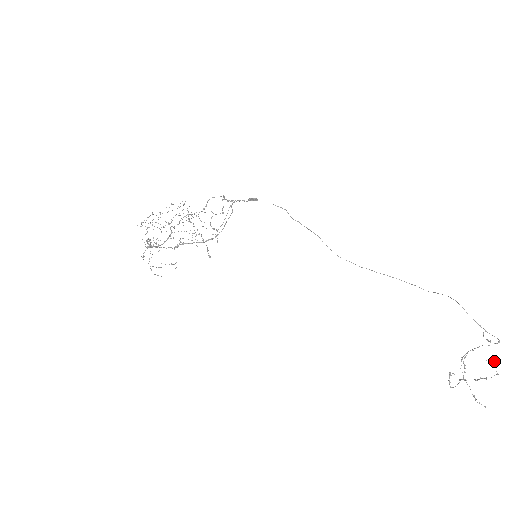
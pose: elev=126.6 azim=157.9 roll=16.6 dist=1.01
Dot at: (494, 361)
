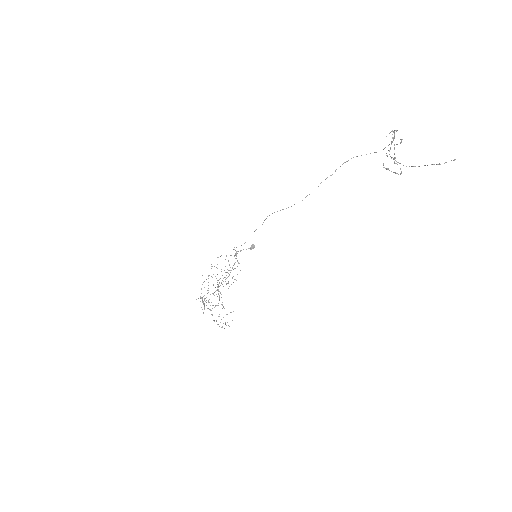
Dot at: (390, 132)
